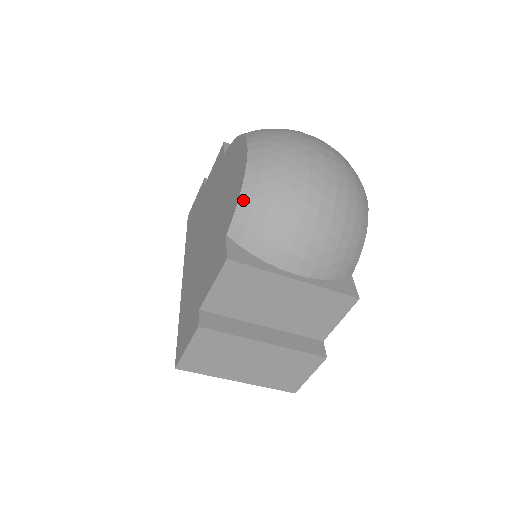
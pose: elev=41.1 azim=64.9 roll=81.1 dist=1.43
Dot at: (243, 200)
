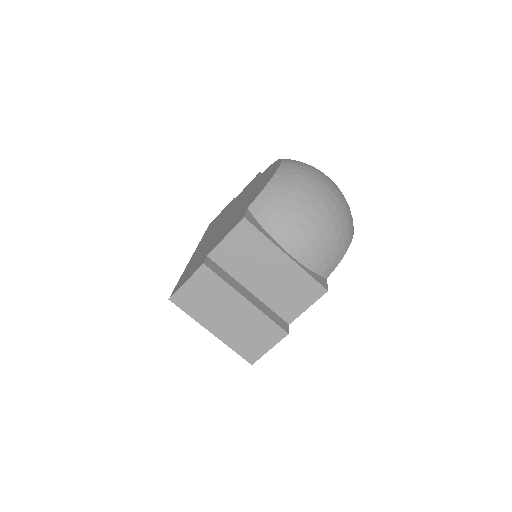
Dot at: (268, 188)
